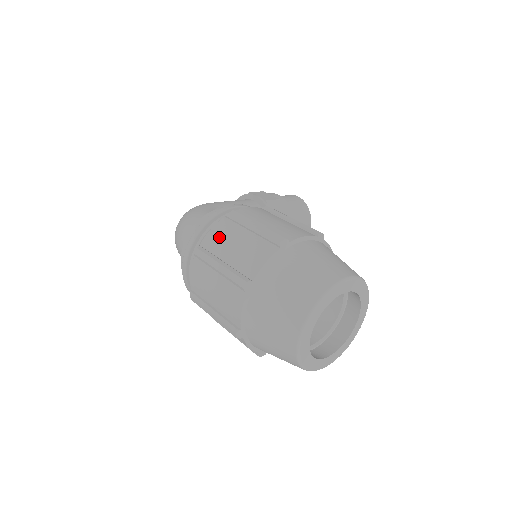
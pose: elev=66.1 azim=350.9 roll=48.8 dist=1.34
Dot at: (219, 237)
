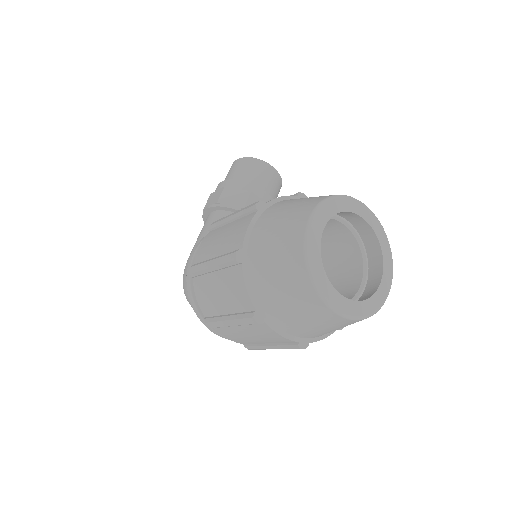
Dot at: (206, 299)
